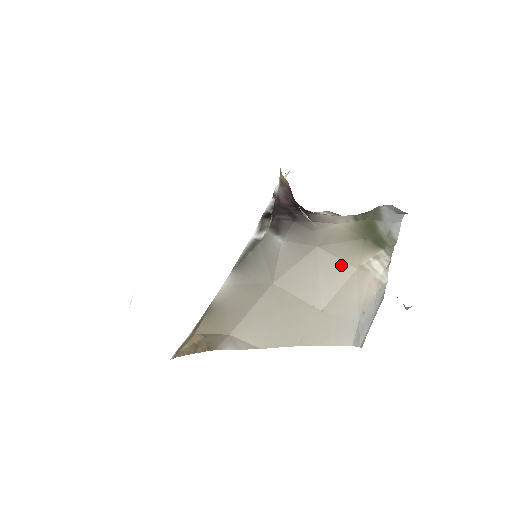
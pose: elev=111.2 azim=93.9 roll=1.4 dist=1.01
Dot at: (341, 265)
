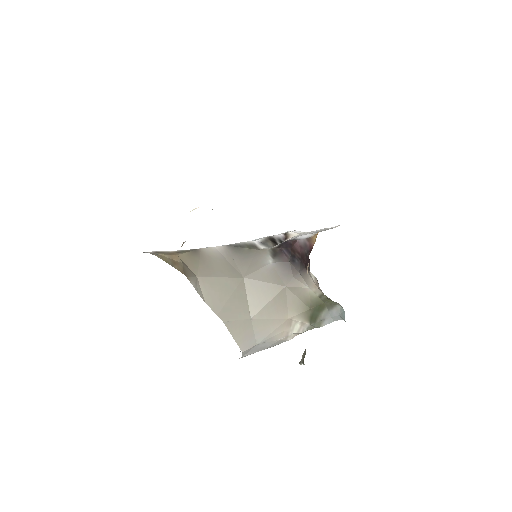
Dot at: (285, 308)
